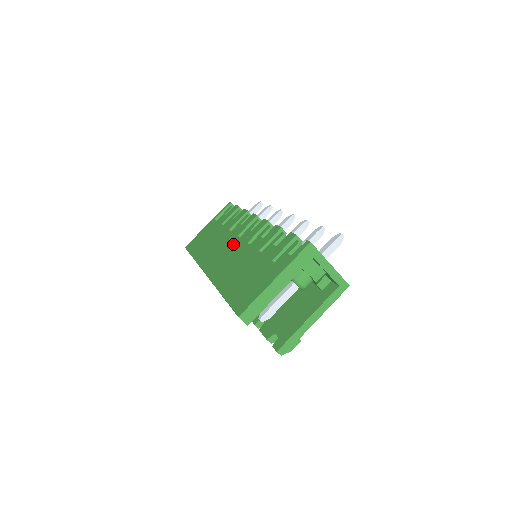
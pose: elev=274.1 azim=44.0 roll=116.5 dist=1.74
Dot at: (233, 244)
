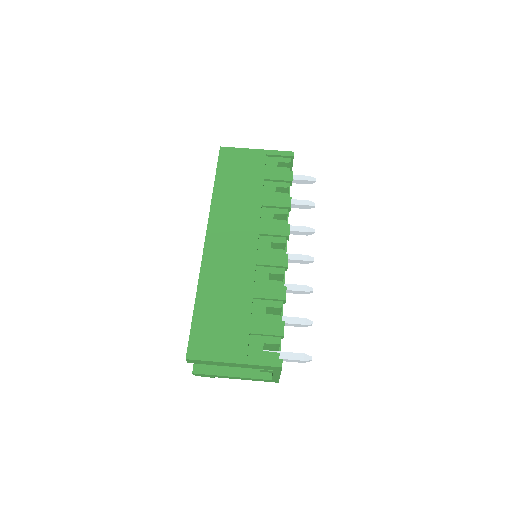
Dot at: (248, 241)
